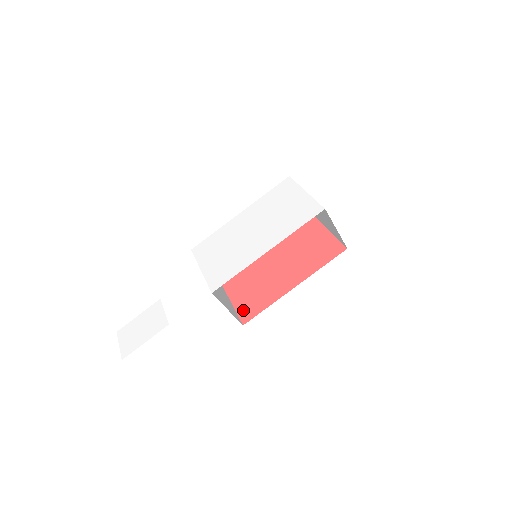
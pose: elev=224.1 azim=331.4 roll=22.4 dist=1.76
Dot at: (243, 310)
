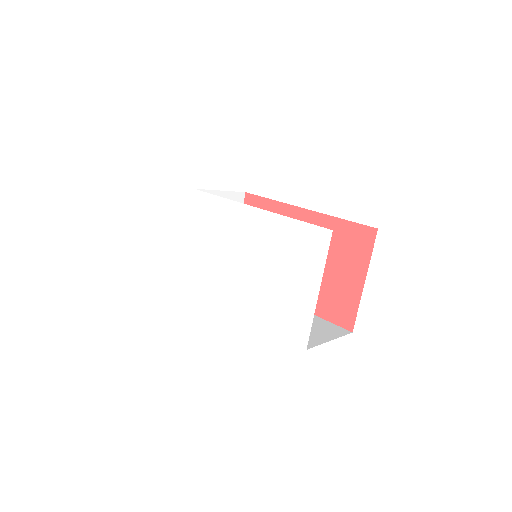
Dot at: occluded
